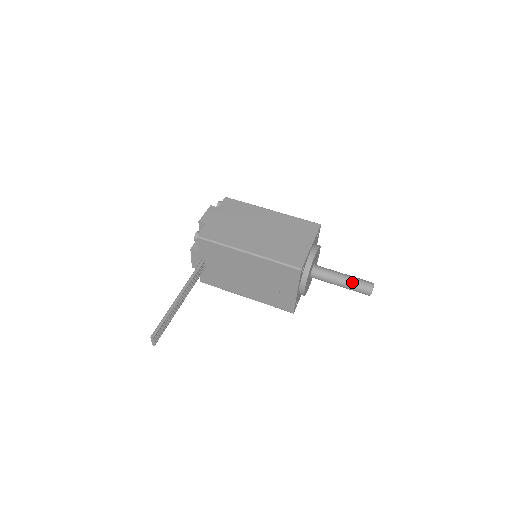
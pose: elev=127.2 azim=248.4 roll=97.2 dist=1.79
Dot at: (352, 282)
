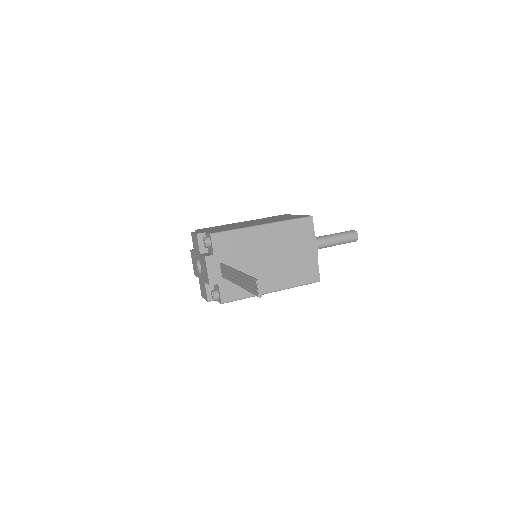
Dot at: (340, 234)
